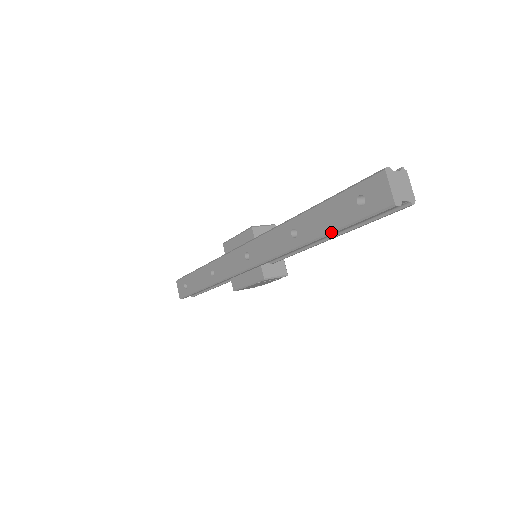
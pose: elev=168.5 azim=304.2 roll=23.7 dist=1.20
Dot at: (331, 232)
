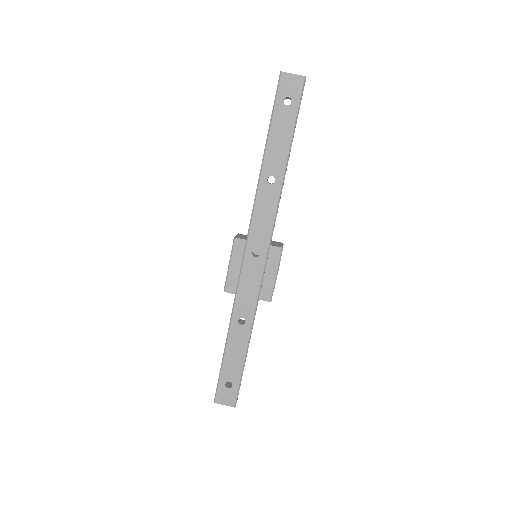
Dot at: (291, 141)
